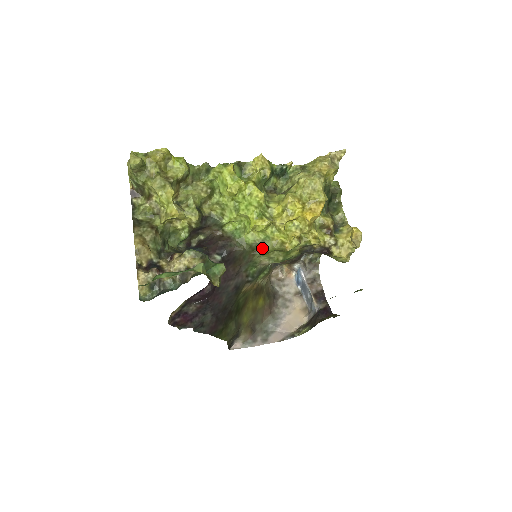
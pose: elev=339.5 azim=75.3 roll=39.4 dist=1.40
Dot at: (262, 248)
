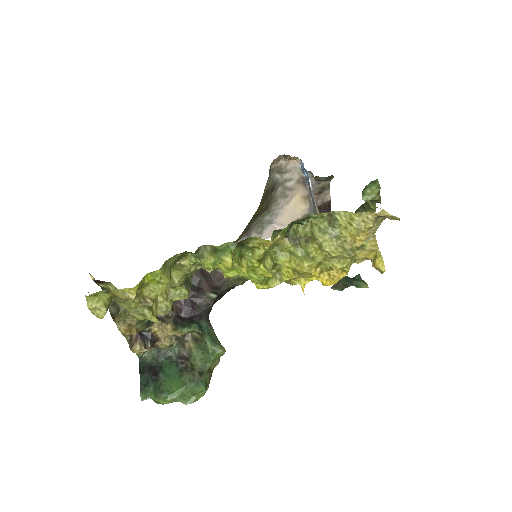
Dot at: occluded
